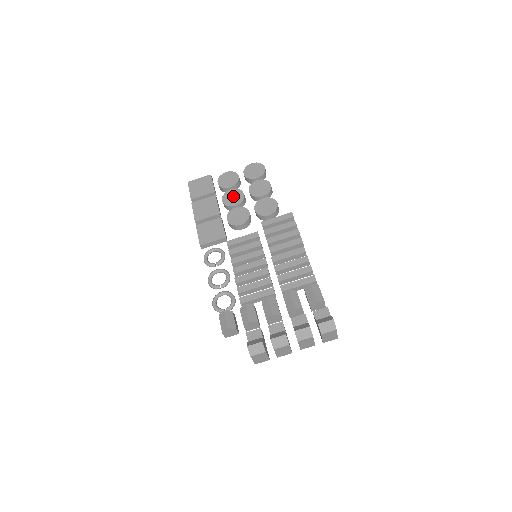
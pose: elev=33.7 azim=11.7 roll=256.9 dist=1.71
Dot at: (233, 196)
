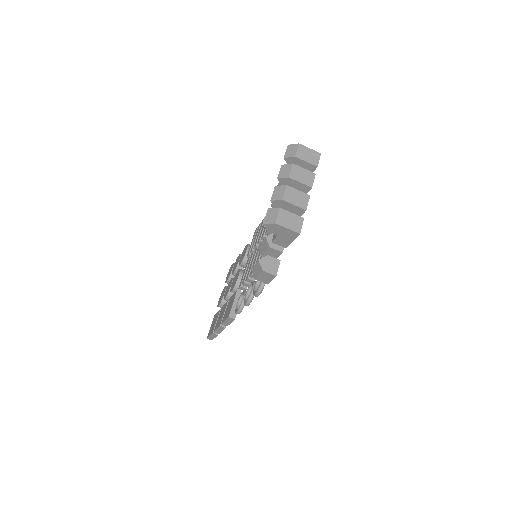
Dot at: (227, 289)
